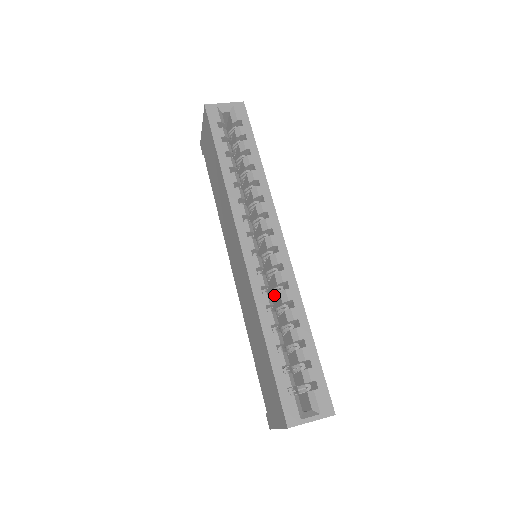
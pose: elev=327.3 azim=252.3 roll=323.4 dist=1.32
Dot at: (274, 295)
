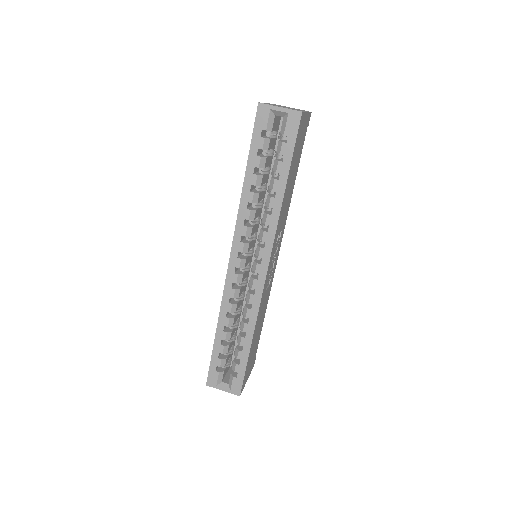
Dot at: occluded
